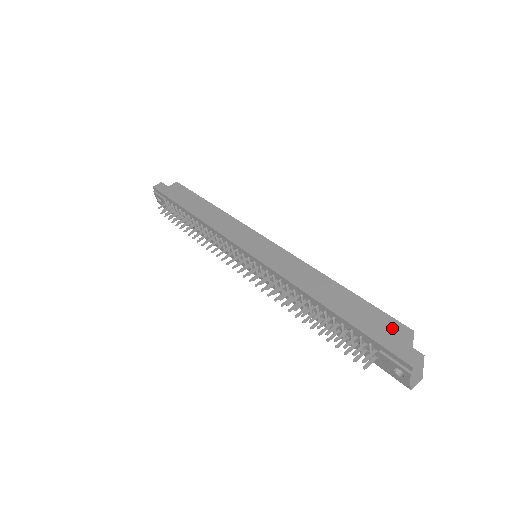
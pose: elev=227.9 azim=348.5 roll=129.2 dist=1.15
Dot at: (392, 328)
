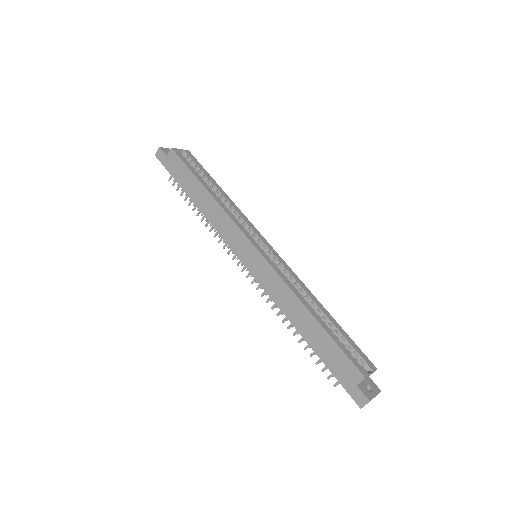
Dot at: (350, 372)
